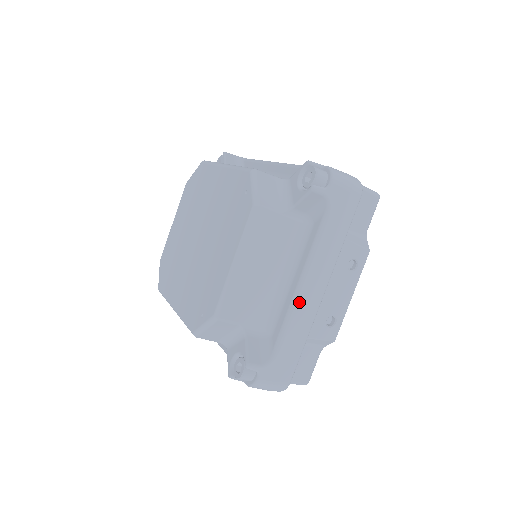
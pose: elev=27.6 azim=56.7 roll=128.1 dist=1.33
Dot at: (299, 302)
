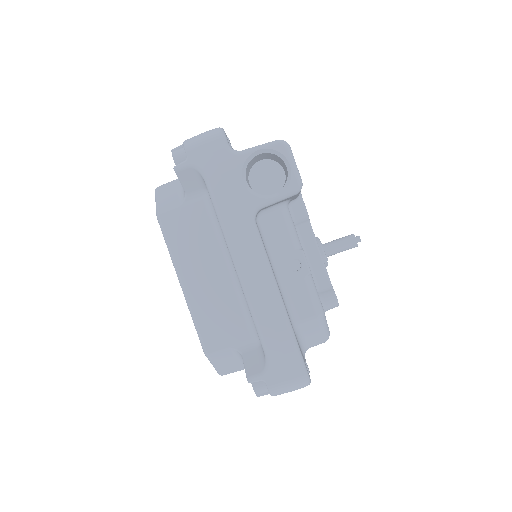
Dot at: occluded
